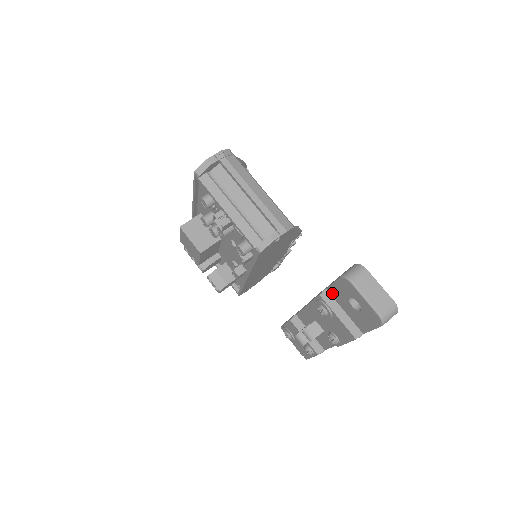
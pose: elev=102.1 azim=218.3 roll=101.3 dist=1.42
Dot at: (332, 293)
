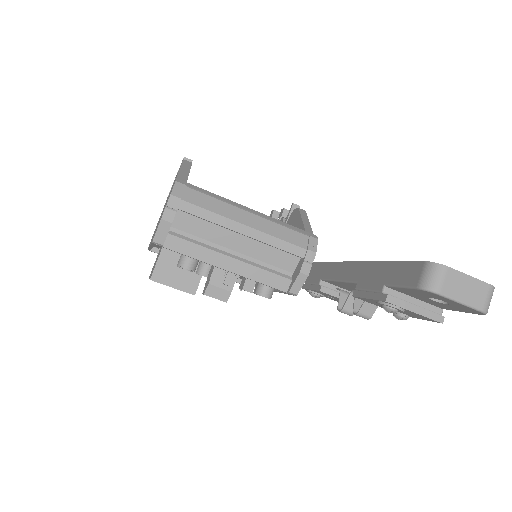
Dot at: (396, 290)
